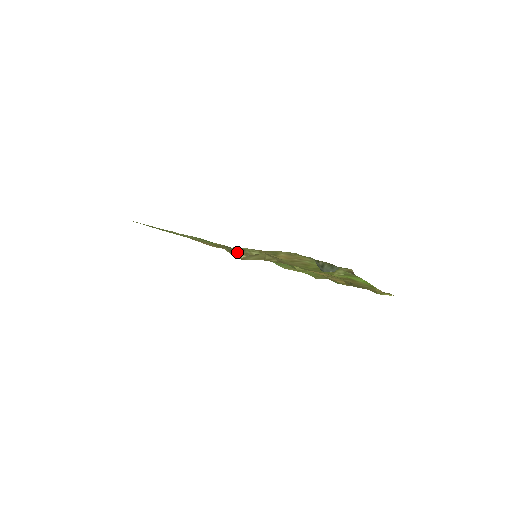
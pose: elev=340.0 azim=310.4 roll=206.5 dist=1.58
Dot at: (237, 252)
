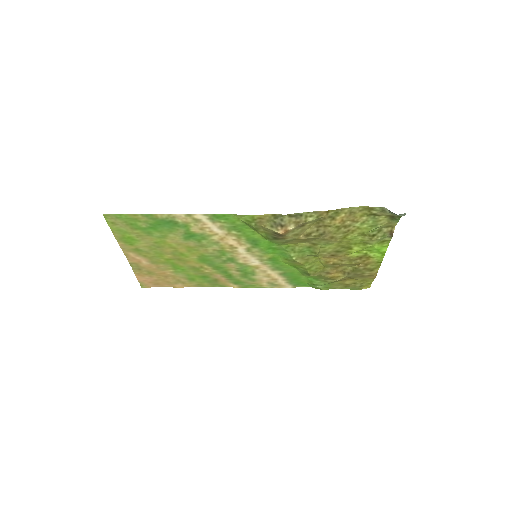
Dot at: (288, 222)
